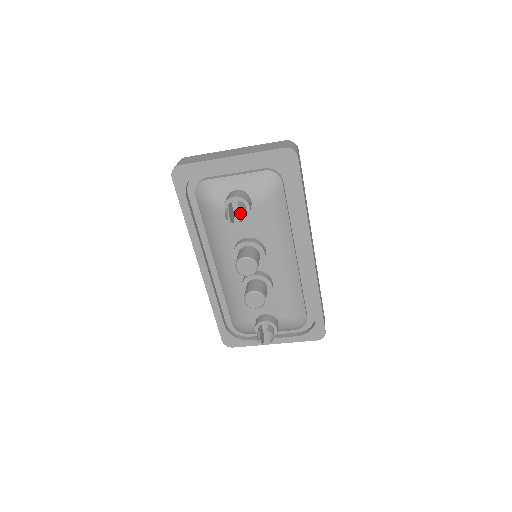
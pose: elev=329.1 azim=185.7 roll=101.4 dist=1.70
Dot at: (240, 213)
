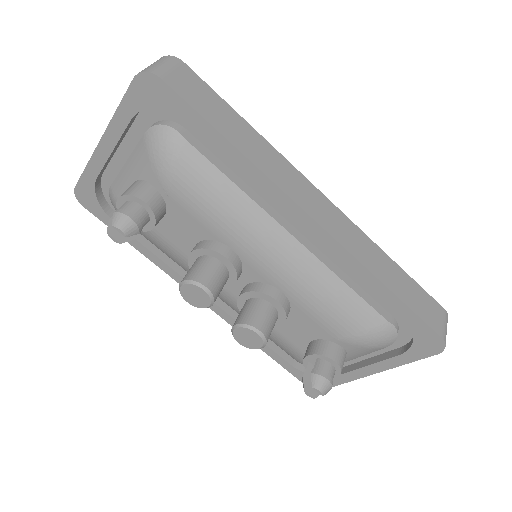
Dot at: (118, 223)
